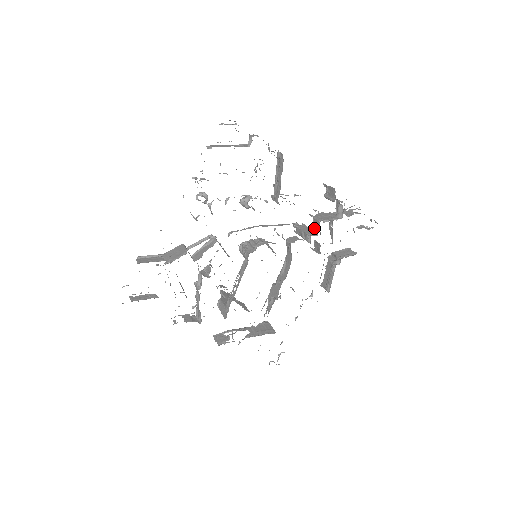
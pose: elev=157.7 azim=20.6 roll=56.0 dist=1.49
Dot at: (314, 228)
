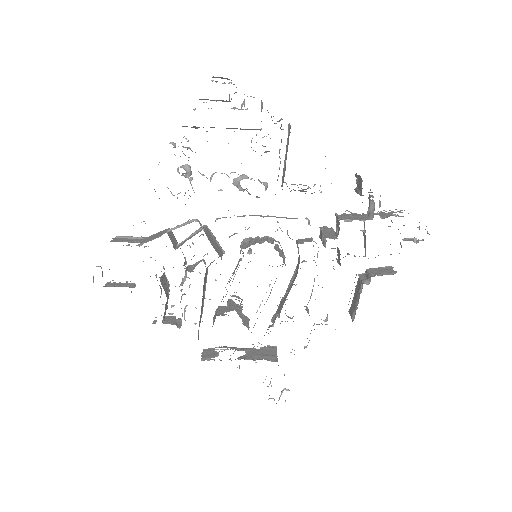
Dot at: (336, 230)
